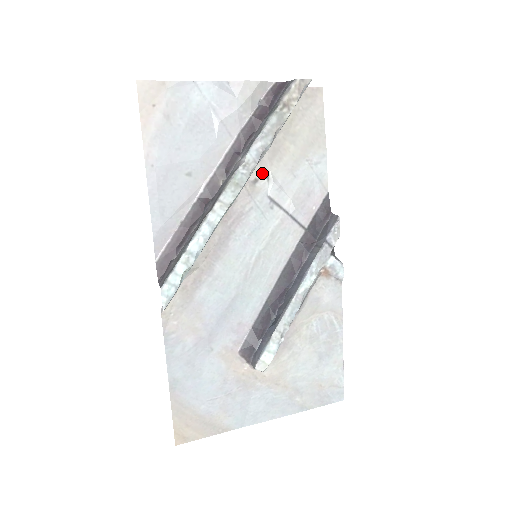
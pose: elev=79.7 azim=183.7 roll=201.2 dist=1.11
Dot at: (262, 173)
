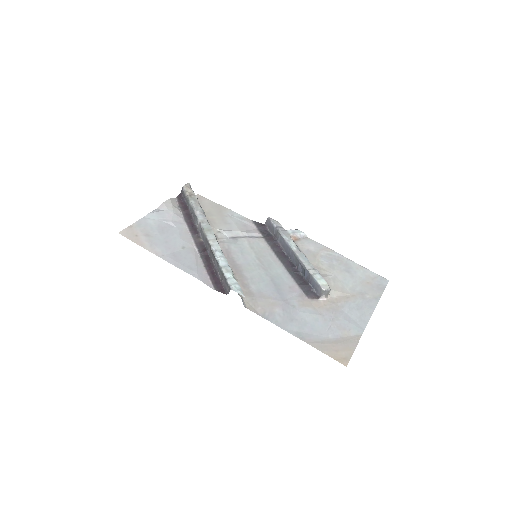
Dot at: (214, 232)
